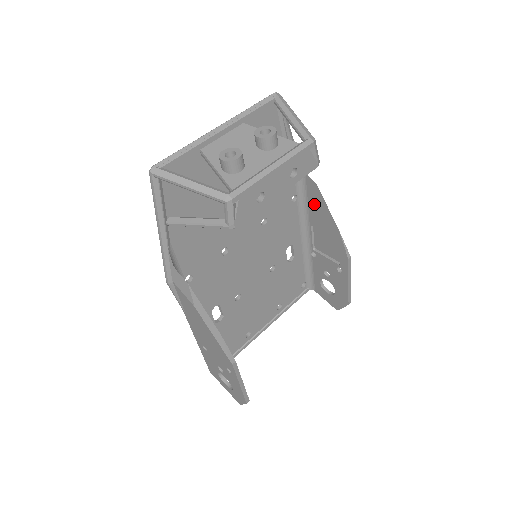
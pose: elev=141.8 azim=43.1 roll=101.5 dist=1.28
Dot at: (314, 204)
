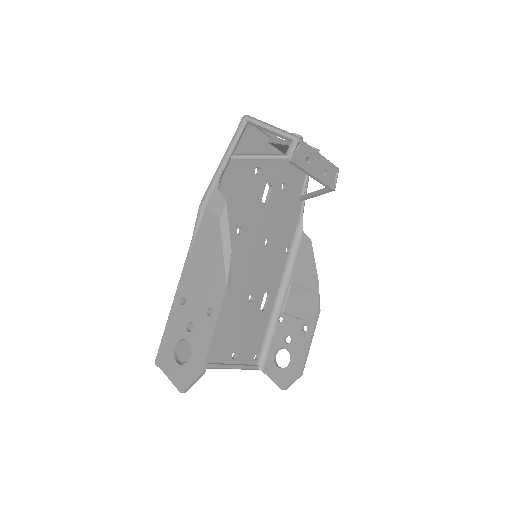
Dot at: (301, 260)
